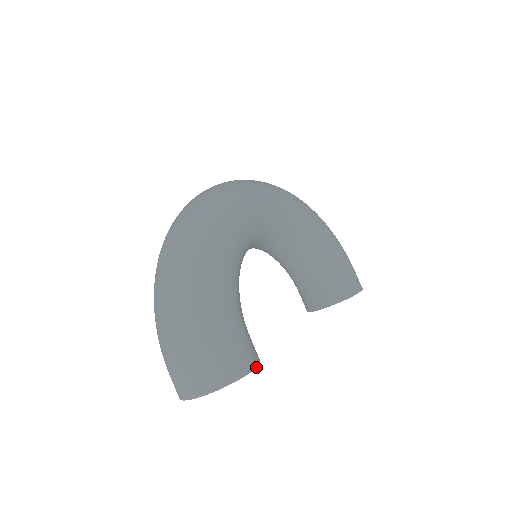
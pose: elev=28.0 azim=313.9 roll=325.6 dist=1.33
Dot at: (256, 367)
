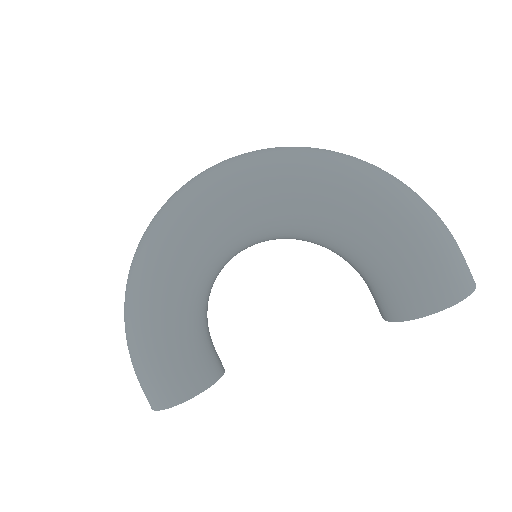
Dot at: (180, 403)
